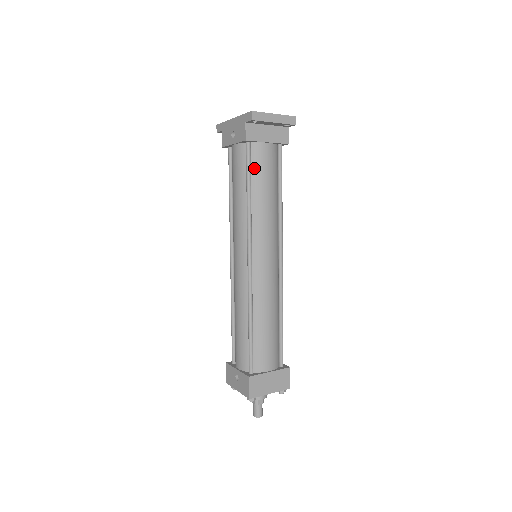
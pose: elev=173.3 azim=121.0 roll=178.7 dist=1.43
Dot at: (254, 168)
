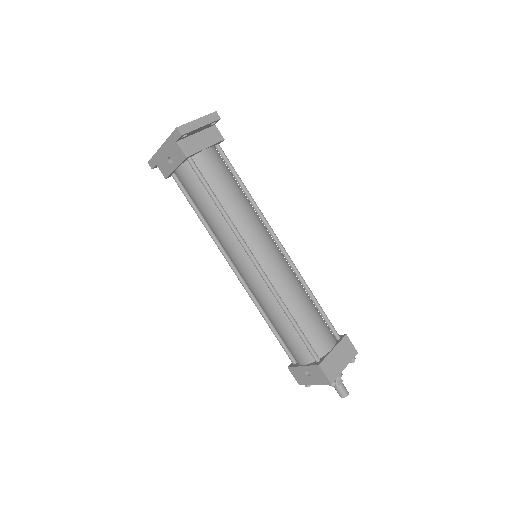
Dot at: (208, 178)
